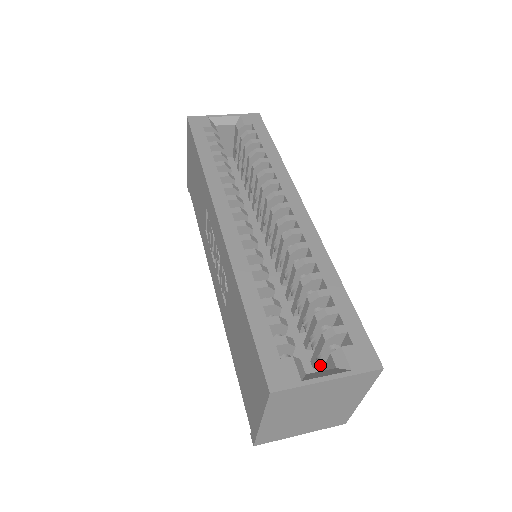
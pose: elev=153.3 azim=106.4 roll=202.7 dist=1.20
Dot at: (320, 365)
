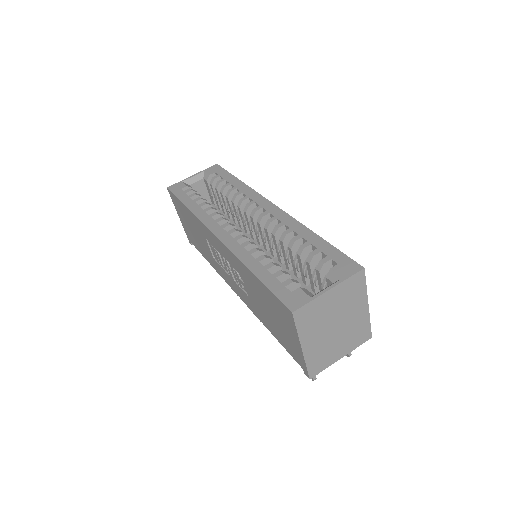
Dot at: occluded
